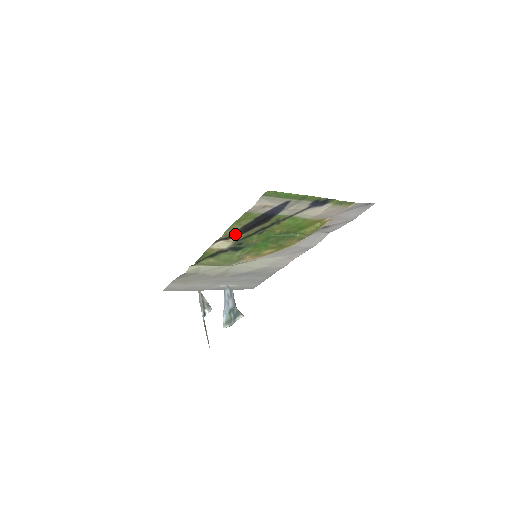
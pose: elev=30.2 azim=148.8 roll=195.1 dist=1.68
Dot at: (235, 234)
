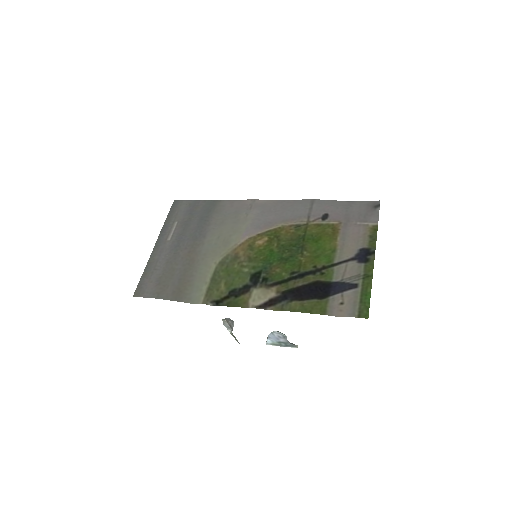
Dot at: (283, 299)
